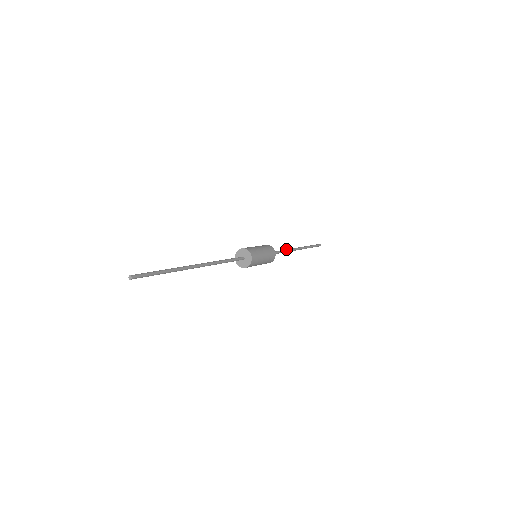
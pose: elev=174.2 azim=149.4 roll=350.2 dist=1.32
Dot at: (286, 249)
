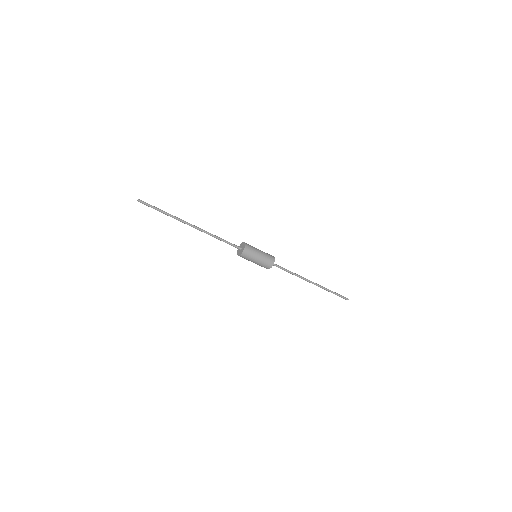
Dot at: occluded
